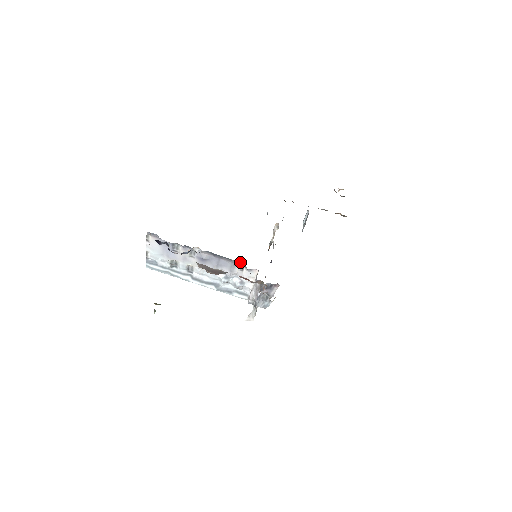
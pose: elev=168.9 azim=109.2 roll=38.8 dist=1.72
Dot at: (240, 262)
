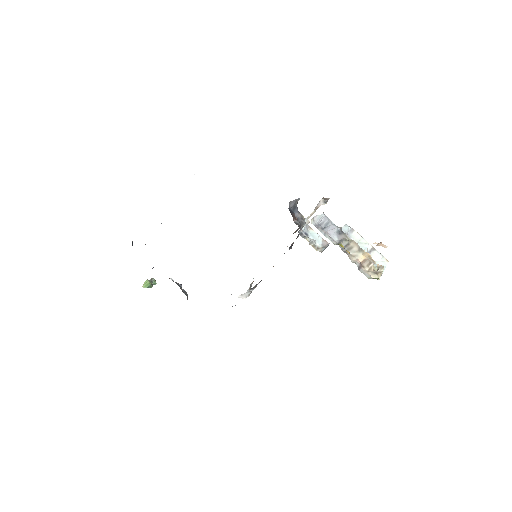
Dot at: occluded
